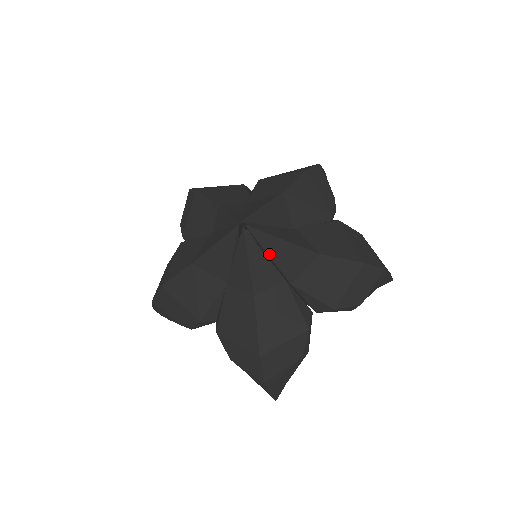
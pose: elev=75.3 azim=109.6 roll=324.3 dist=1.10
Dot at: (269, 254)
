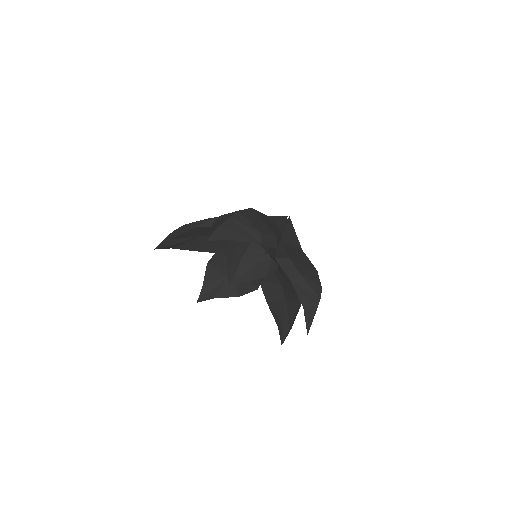
Dot at: (286, 227)
